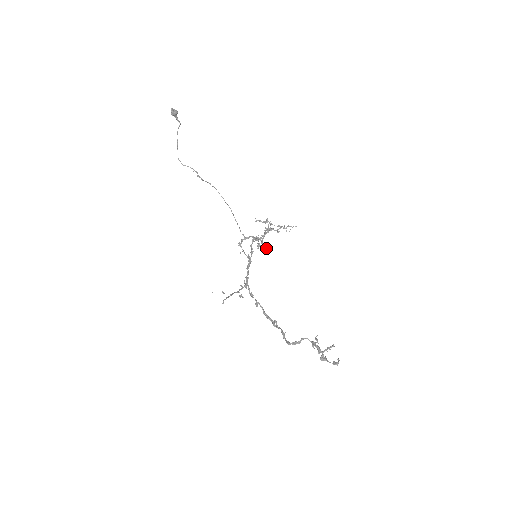
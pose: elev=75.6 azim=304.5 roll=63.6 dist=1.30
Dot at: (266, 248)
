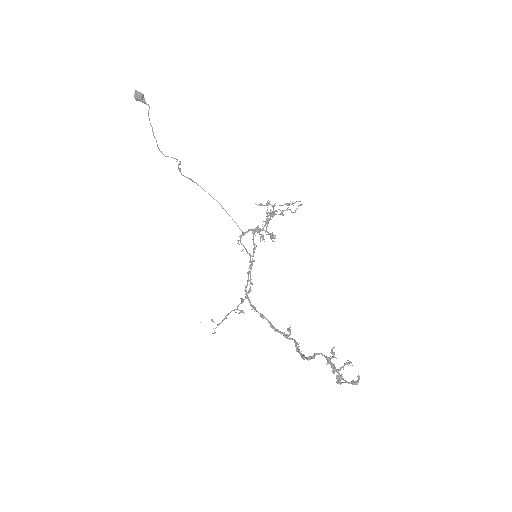
Dot at: (273, 236)
